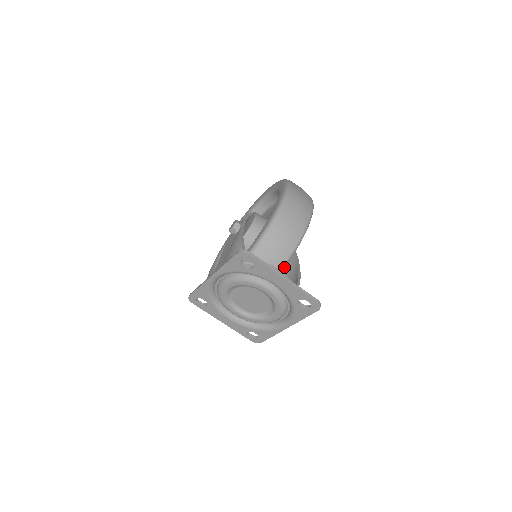
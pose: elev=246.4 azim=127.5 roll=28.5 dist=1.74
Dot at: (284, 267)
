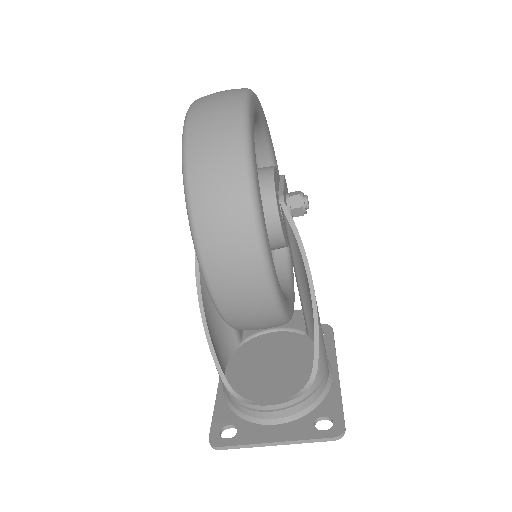
Dot at: (289, 317)
